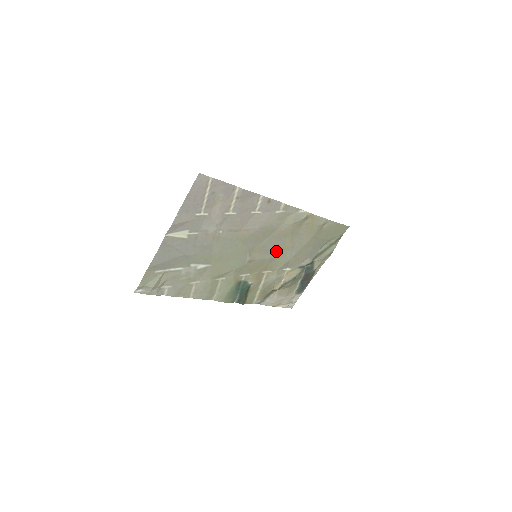
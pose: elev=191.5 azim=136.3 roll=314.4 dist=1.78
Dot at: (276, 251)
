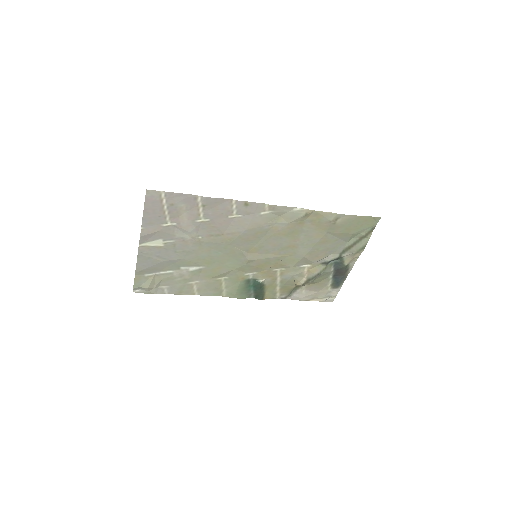
Dot at: (281, 250)
